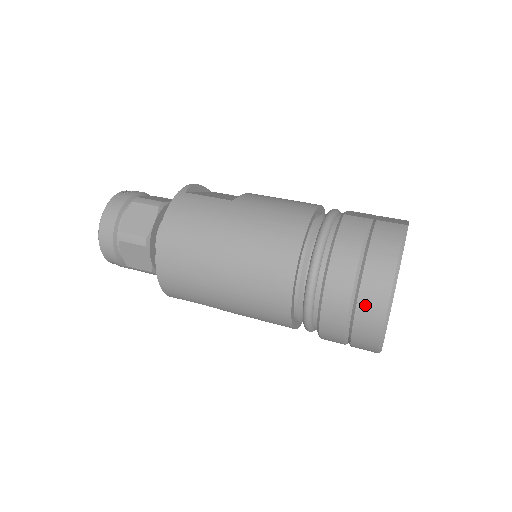
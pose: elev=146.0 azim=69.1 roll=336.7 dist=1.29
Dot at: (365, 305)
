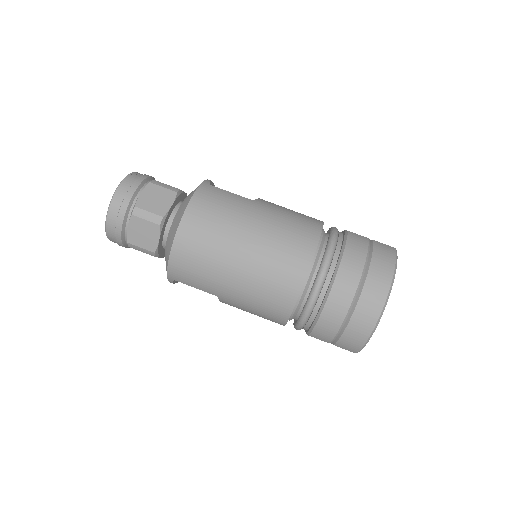
Dot at: (364, 304)
